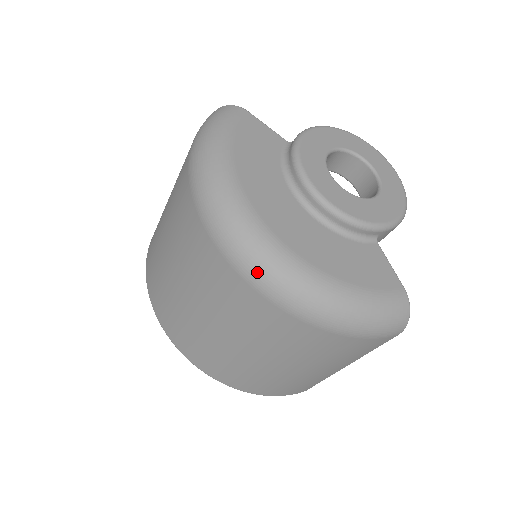
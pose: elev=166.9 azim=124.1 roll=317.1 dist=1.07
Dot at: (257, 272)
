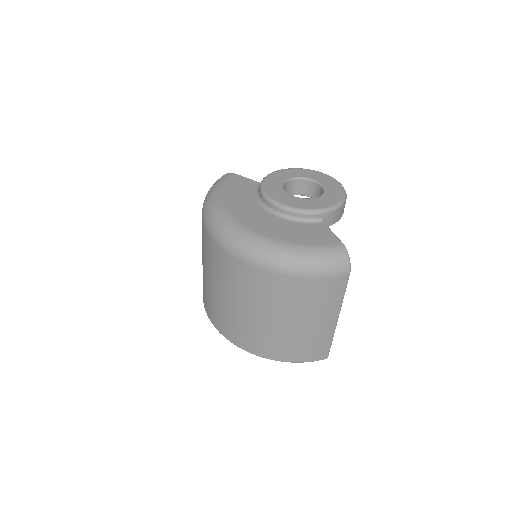
Dot at: (238, 249)
